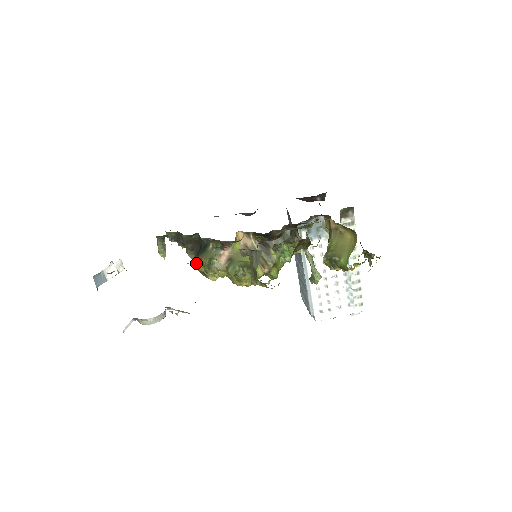
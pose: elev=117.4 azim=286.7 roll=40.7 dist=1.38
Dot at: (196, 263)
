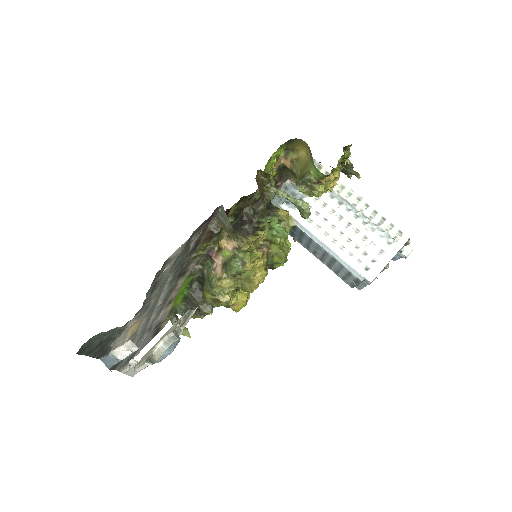
Dot at: (203, 298)
